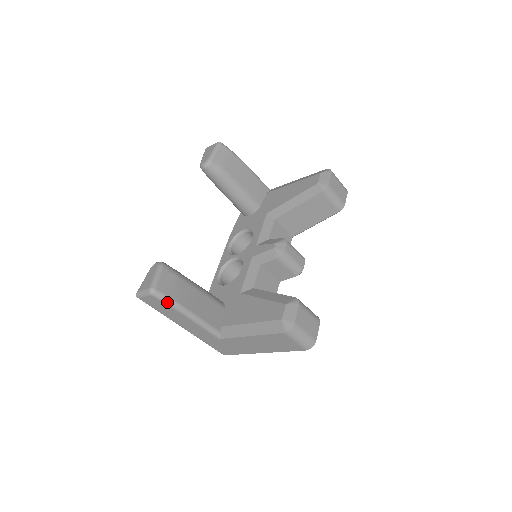
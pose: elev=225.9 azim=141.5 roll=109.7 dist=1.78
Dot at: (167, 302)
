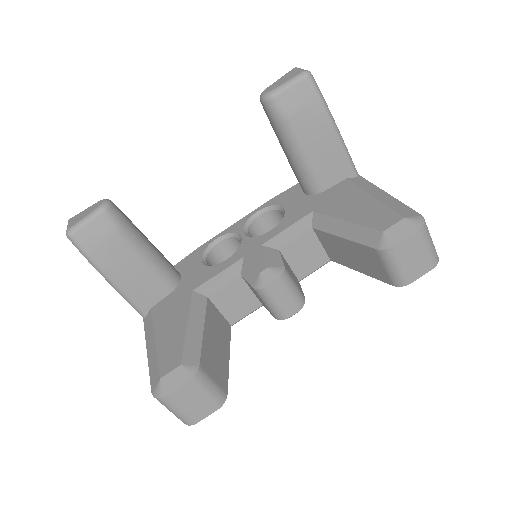
Dot at: (83, 255)
